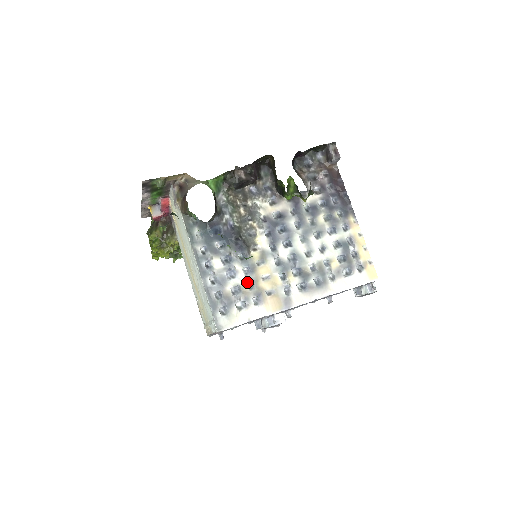
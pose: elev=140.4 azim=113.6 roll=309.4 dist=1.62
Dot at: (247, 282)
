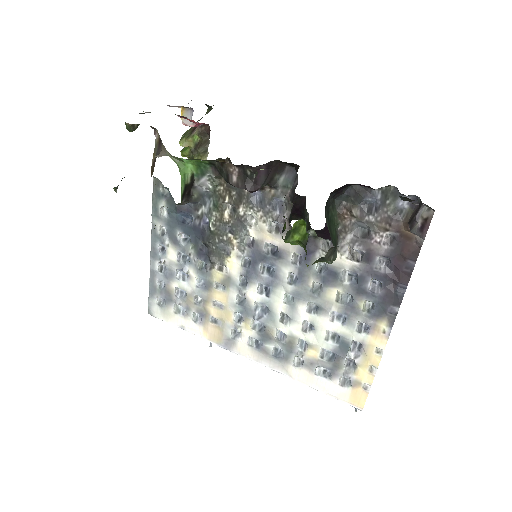
Dot at: (195, 294)
